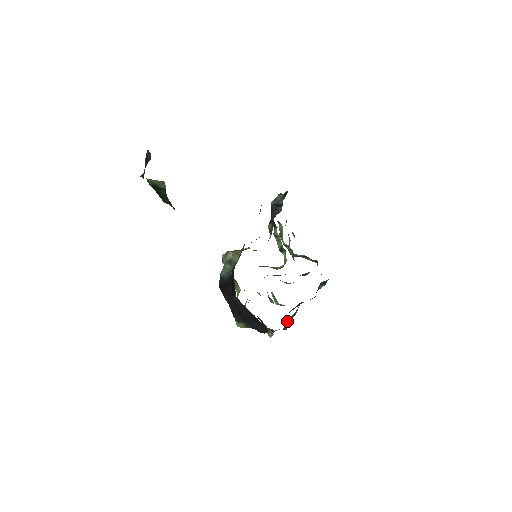
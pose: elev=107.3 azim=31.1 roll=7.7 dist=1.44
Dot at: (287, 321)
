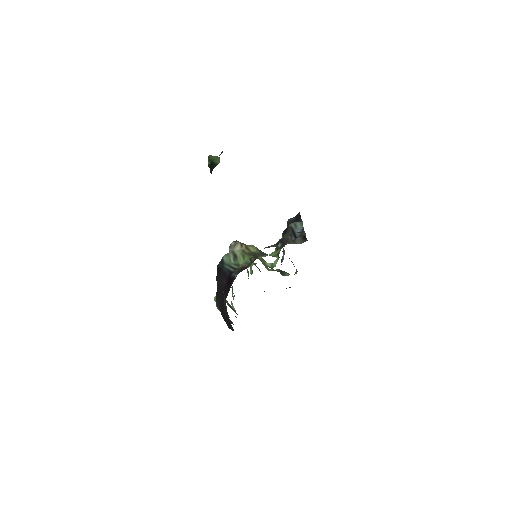
Dot at: occluded
